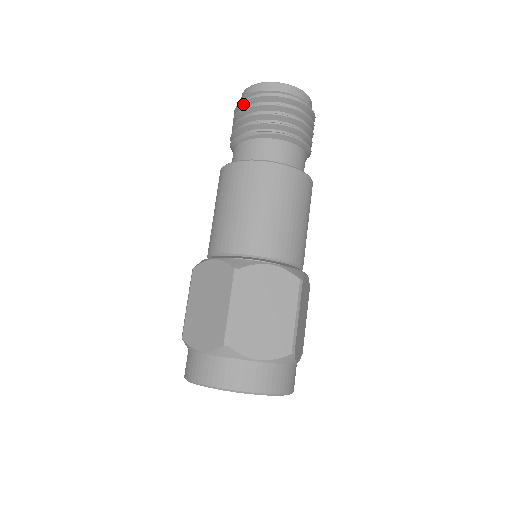
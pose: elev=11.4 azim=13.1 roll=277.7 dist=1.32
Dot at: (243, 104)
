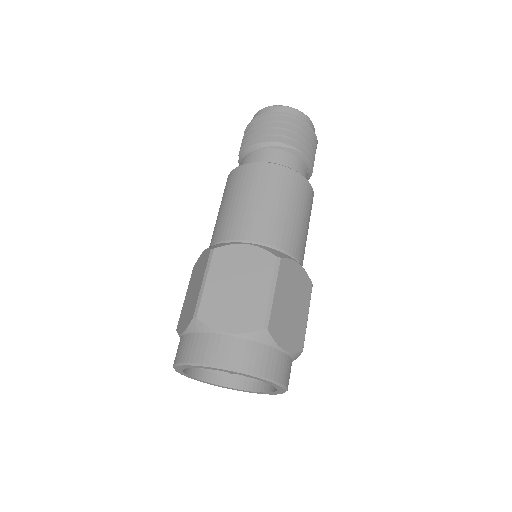
Dot at: (272, 117)
